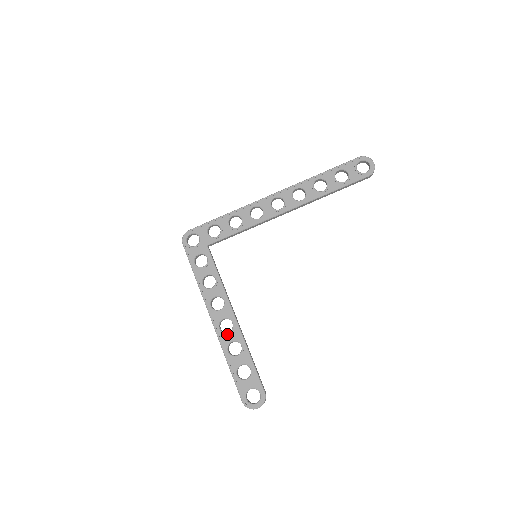
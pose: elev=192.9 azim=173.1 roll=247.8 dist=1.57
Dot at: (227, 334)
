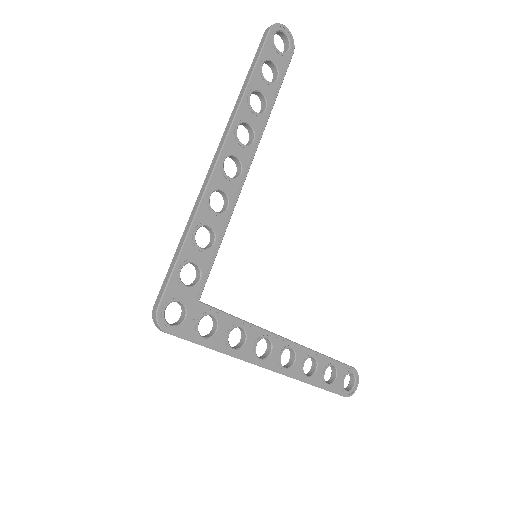
Dot at: (295, 364)
